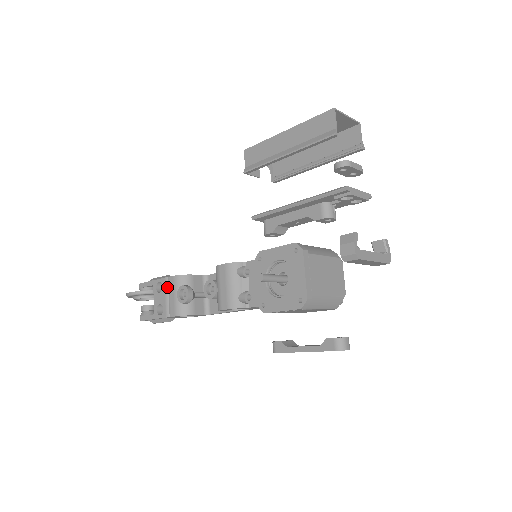
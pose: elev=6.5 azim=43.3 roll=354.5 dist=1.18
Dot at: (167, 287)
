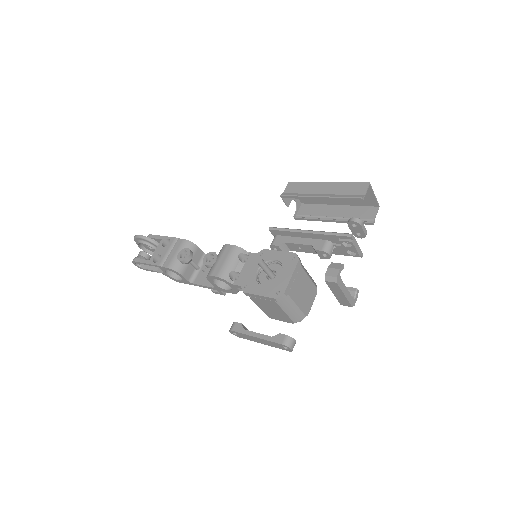
Dot at: (173, 245)
